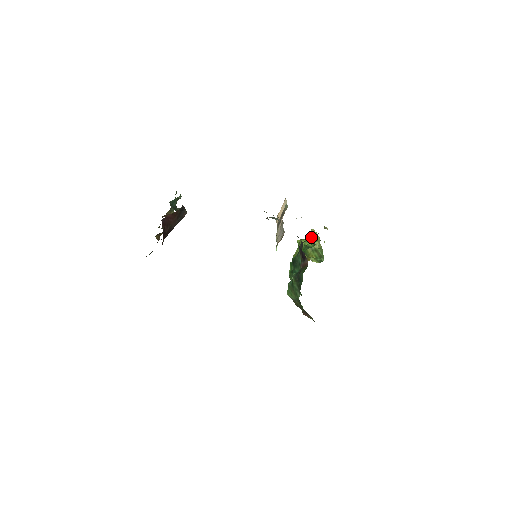
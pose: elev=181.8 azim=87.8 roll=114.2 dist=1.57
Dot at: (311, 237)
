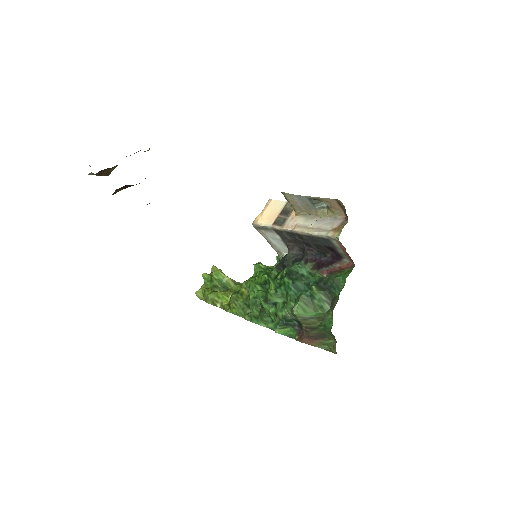
Dot at: occluded
